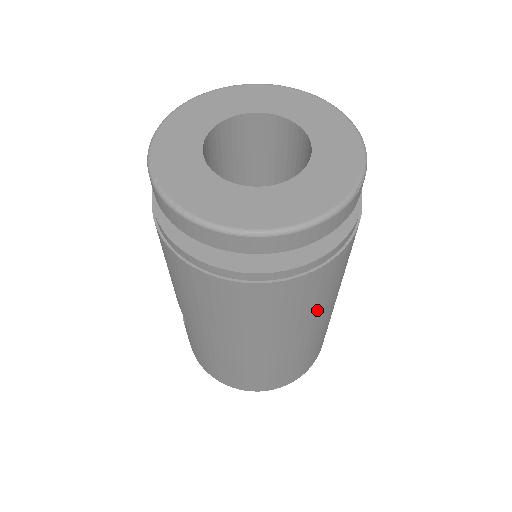
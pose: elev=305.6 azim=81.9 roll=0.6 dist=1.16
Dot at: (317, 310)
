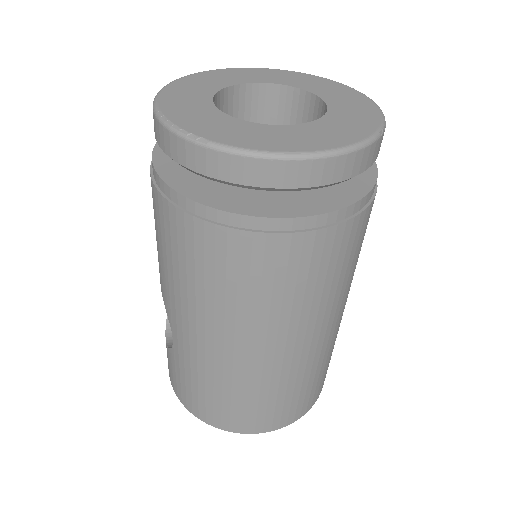
Dot at: (331, 299)
